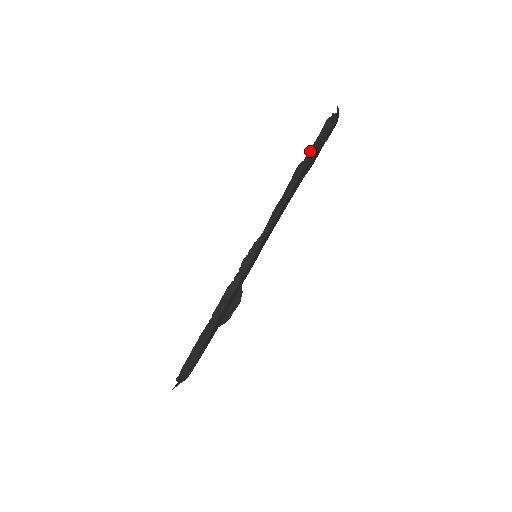
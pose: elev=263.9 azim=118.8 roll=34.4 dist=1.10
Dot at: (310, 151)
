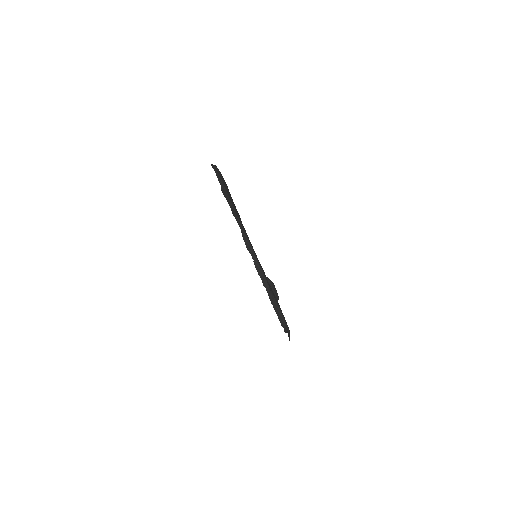
Dot at: (220, 182)
